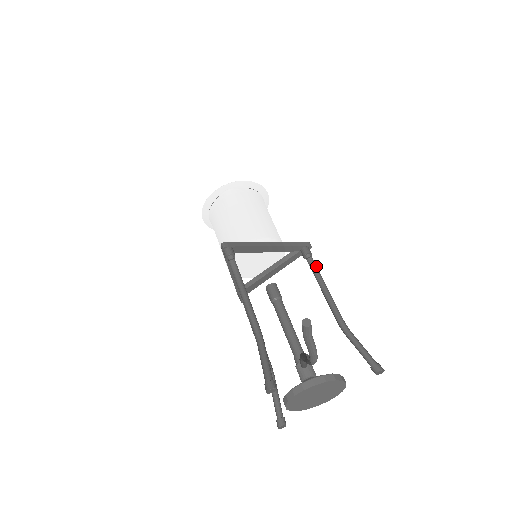
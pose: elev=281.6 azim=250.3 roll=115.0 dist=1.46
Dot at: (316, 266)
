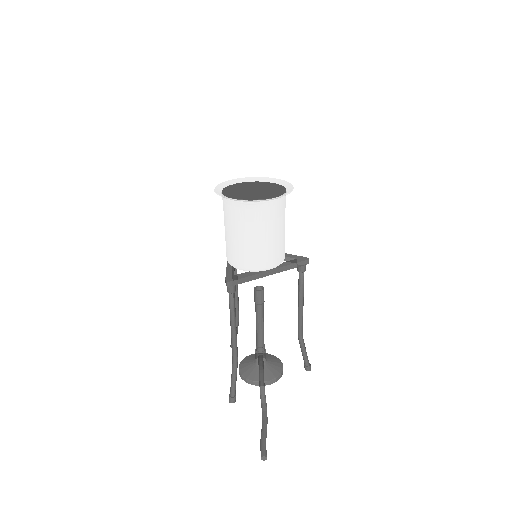
Dot at: occluded
